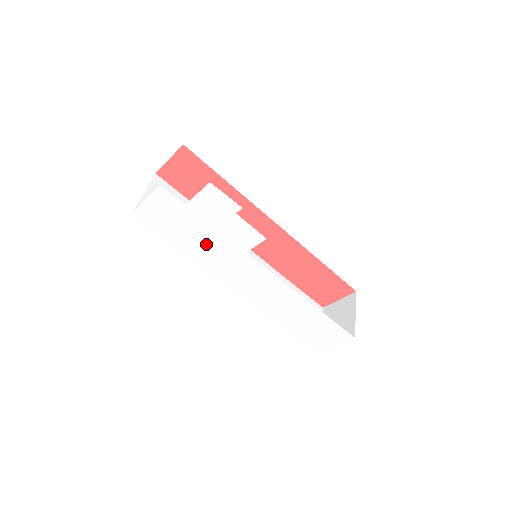
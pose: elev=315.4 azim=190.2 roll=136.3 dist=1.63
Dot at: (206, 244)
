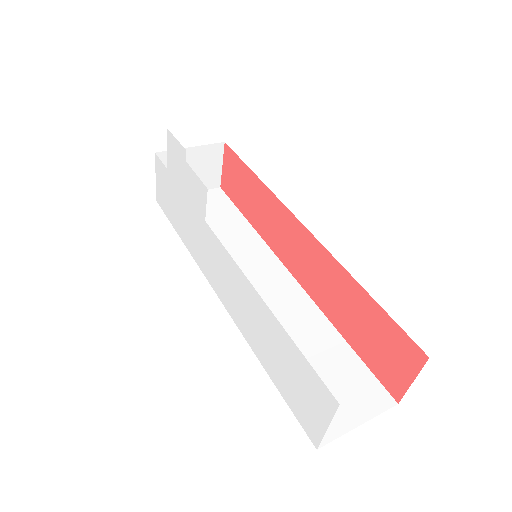
Dot at: (187, 221)
